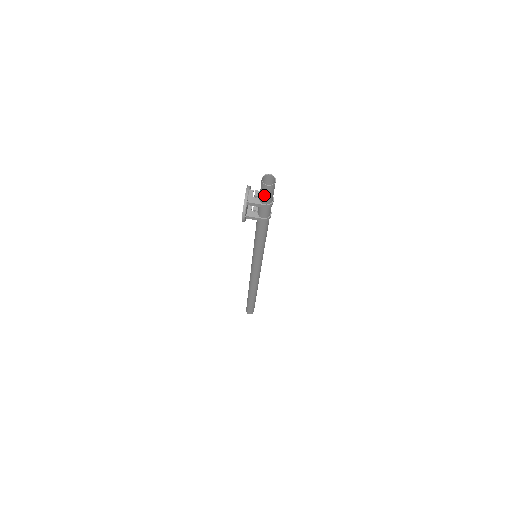
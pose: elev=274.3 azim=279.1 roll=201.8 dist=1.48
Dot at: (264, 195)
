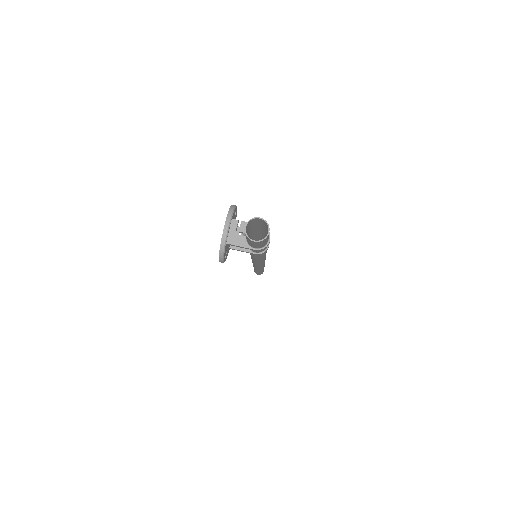
Dot at: (251, 243)
